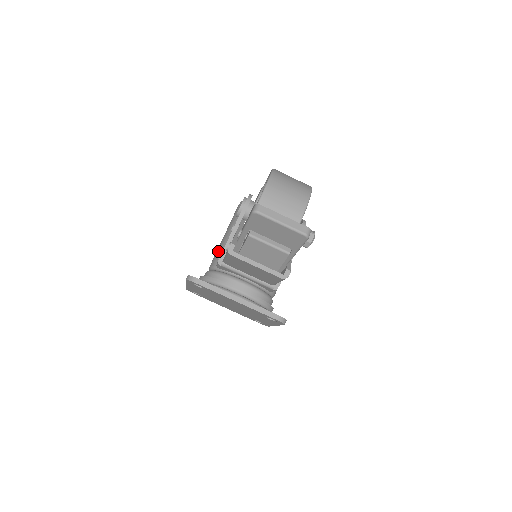
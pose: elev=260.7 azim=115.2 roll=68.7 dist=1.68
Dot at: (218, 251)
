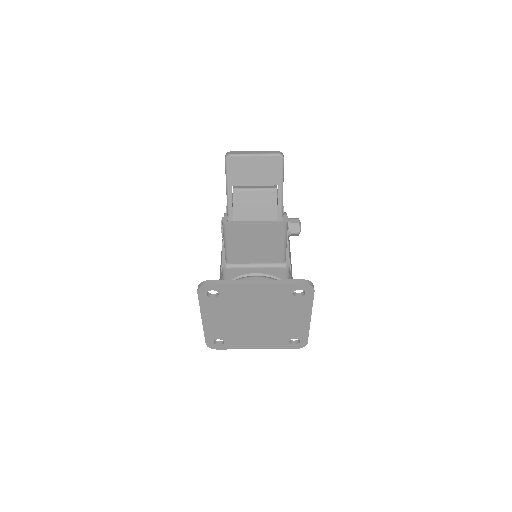
Dot at: (220, 277)
